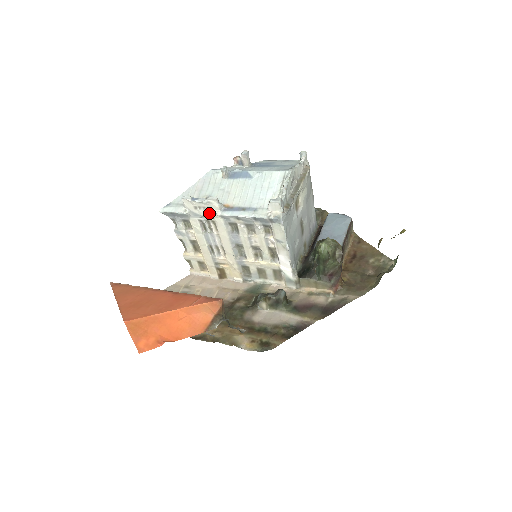
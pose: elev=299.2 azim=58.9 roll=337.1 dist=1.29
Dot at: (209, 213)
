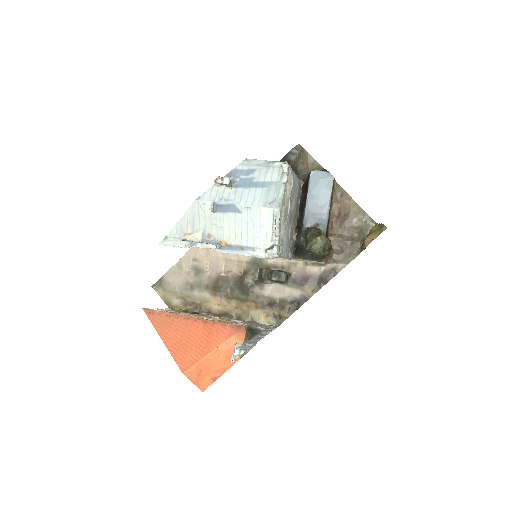
Dot at: (238, 353)
